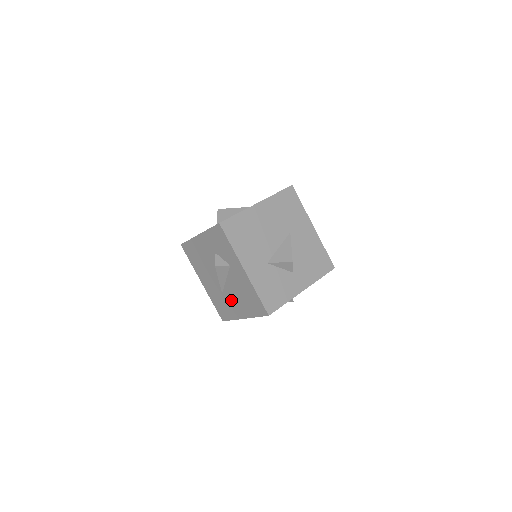
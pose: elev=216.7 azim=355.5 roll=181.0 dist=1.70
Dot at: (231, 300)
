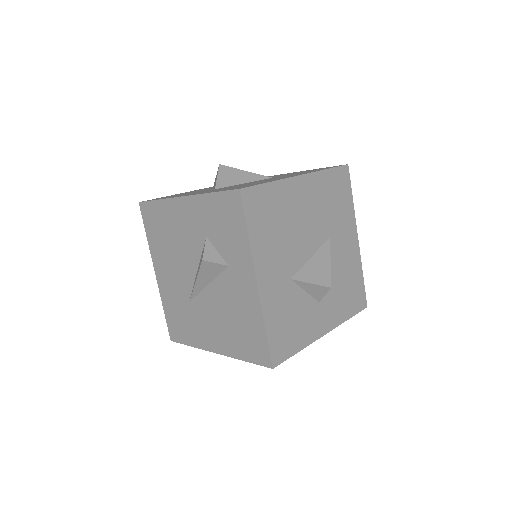
Dot at: (203, 318)
